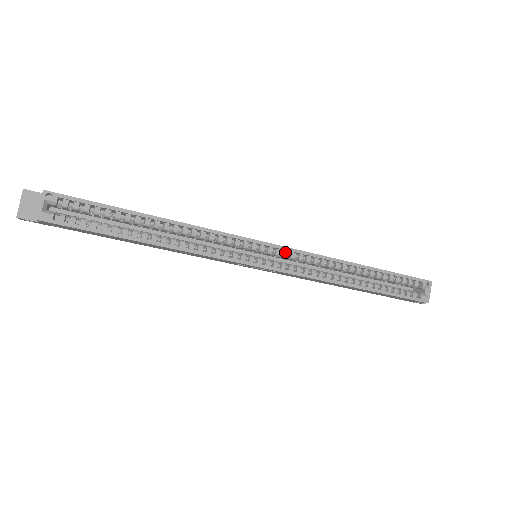
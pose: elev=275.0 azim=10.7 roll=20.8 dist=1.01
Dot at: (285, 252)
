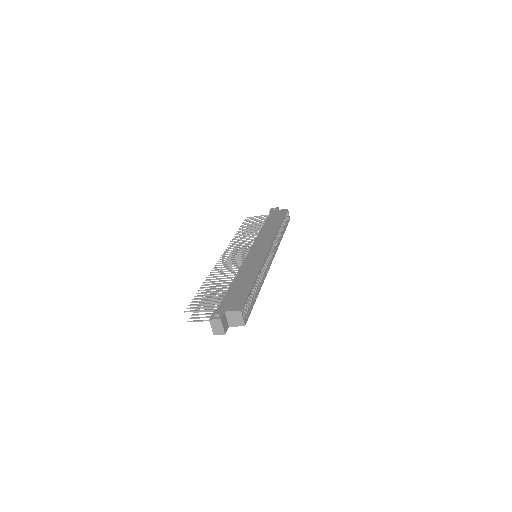
Dot at: (271, 246)
